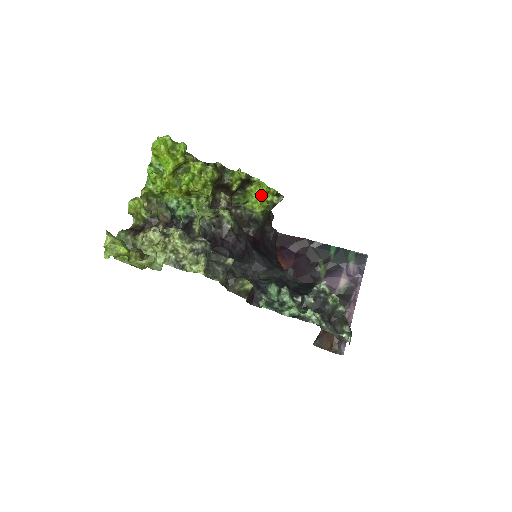
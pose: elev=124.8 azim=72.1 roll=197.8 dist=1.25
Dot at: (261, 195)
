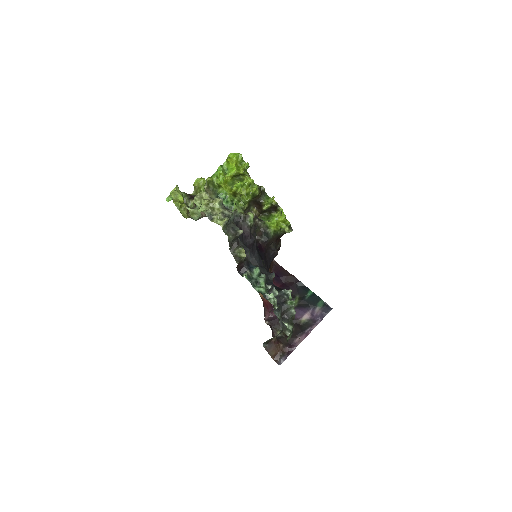
Dot at: (279, 221)
